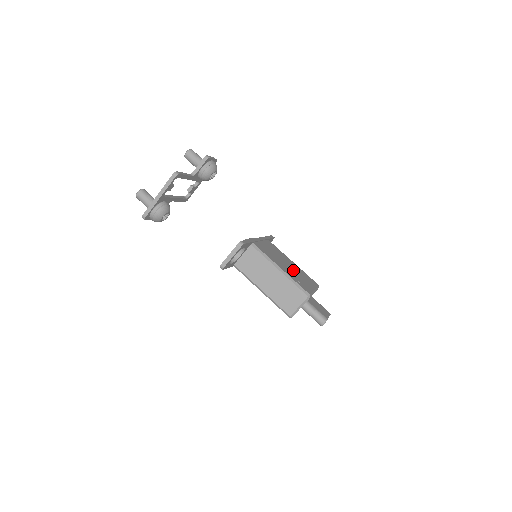
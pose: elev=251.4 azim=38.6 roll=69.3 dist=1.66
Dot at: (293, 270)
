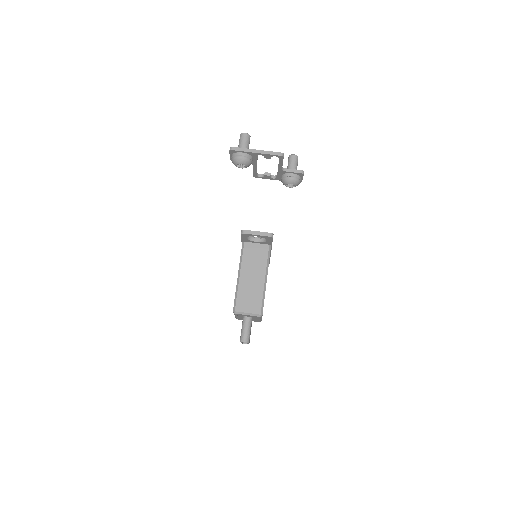
Dot at: occluded
